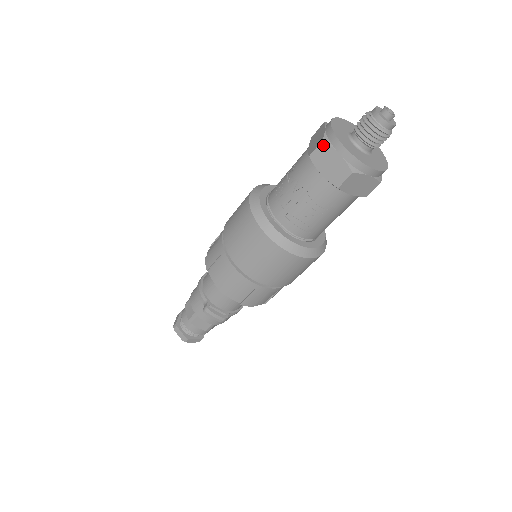
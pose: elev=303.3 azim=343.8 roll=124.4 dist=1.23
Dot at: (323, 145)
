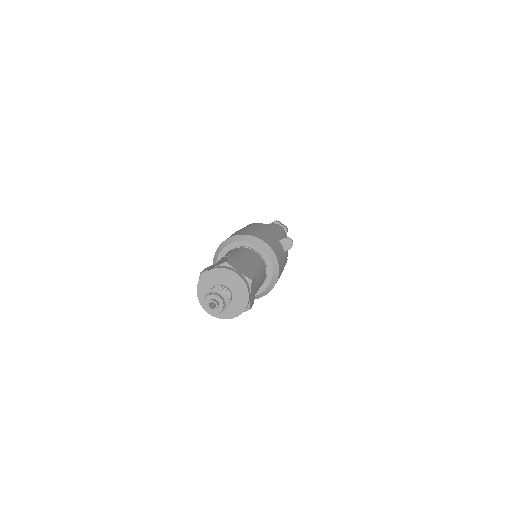
Dot at: occluded
